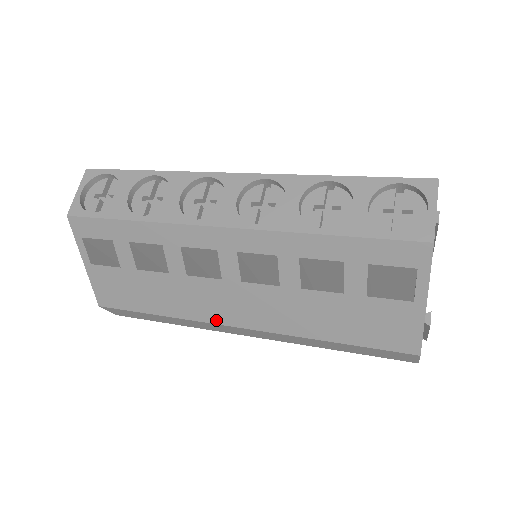
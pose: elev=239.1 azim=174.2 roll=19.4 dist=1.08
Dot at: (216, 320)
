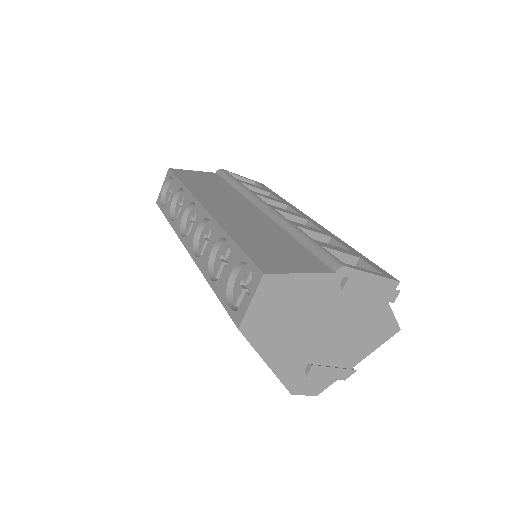
Dot at: occluded
